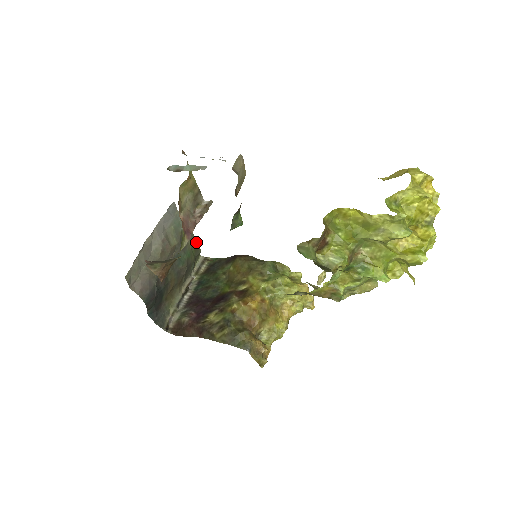
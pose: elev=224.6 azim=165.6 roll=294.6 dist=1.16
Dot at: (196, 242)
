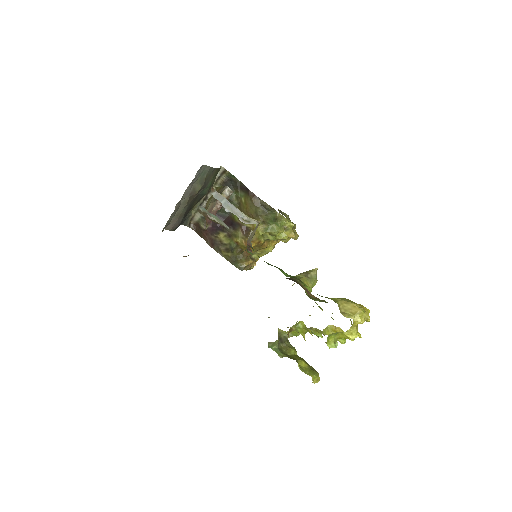
Dot at: (218, 168)
